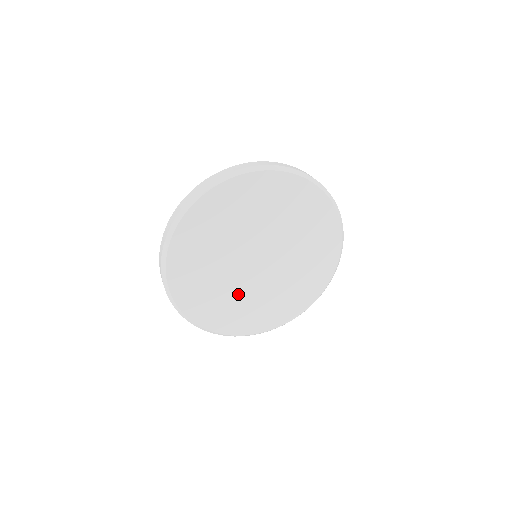
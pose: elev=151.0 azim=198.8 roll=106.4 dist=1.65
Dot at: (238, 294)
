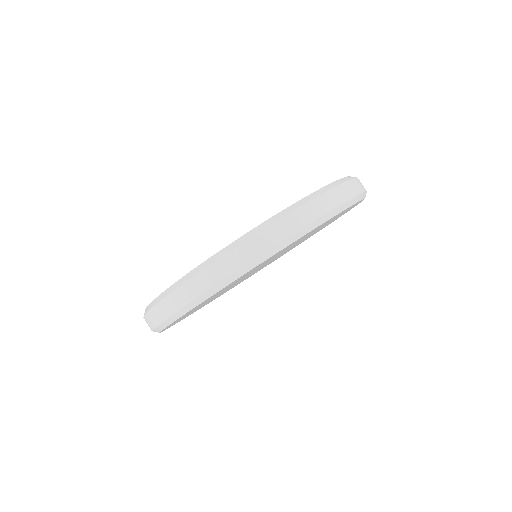
Dot at: occluded
